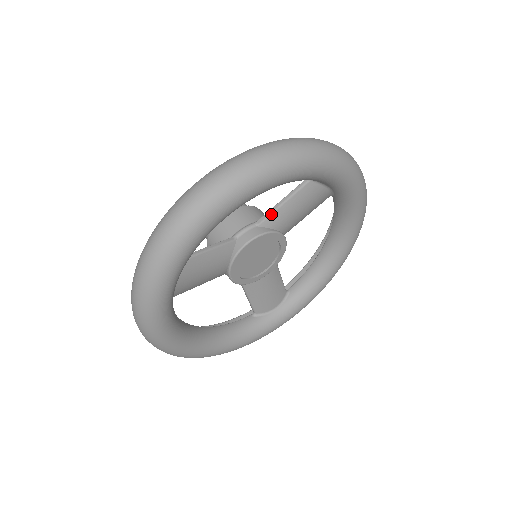
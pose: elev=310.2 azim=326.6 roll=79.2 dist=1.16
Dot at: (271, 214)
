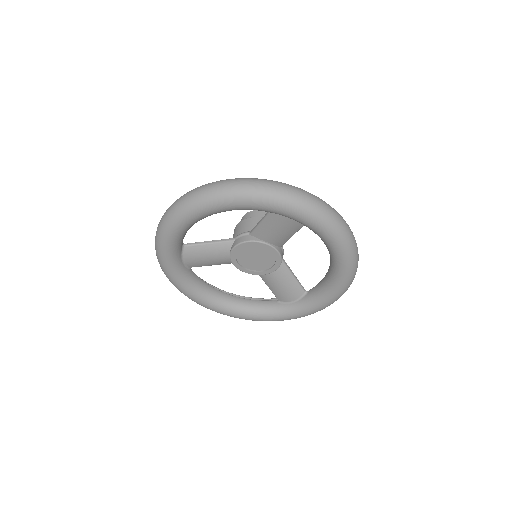
Dot at: (255, 228)
